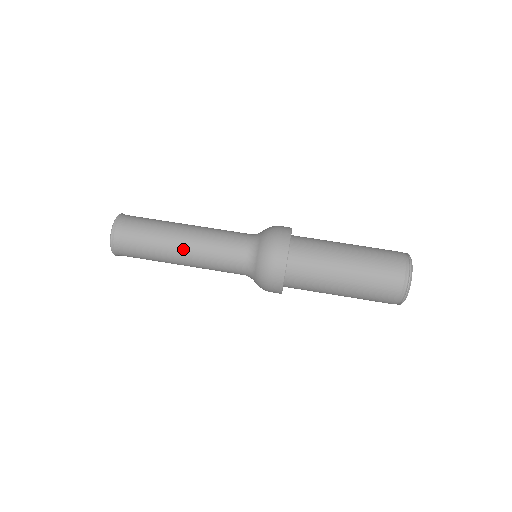
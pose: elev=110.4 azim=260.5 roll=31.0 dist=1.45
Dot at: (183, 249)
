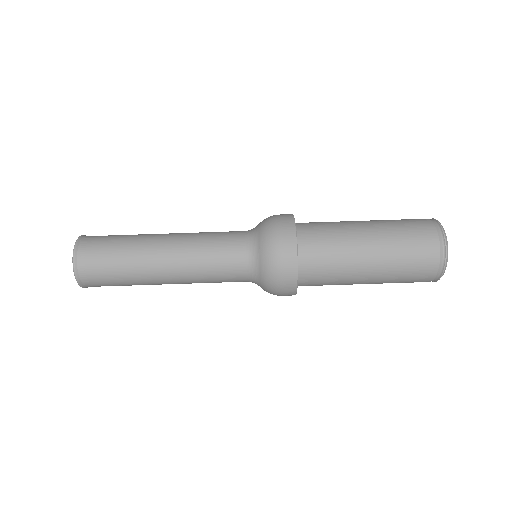
Dot at: (169, 280)
